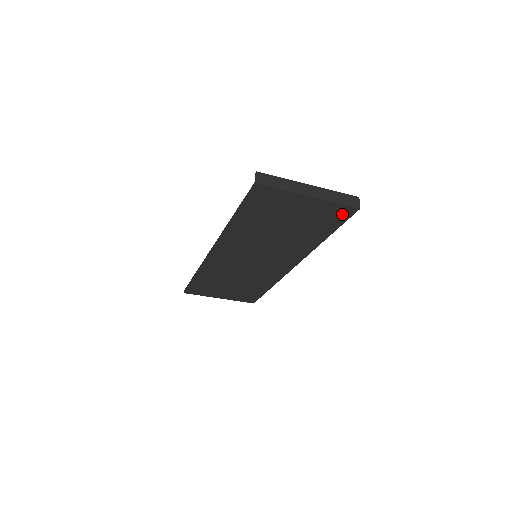
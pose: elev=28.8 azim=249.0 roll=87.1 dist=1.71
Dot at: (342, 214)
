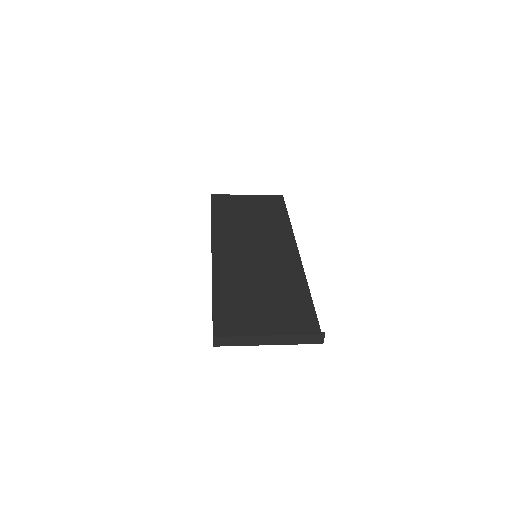
Dot at: occluded
